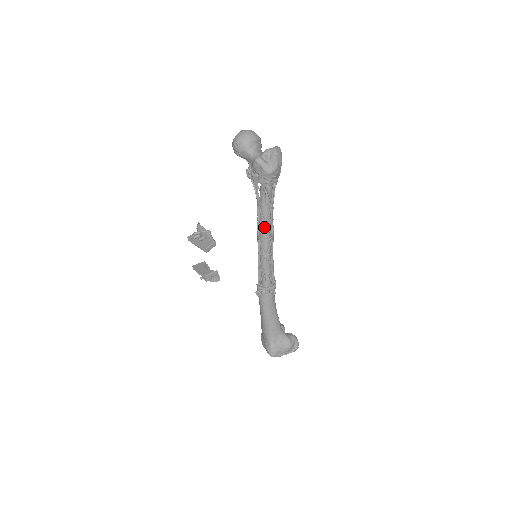
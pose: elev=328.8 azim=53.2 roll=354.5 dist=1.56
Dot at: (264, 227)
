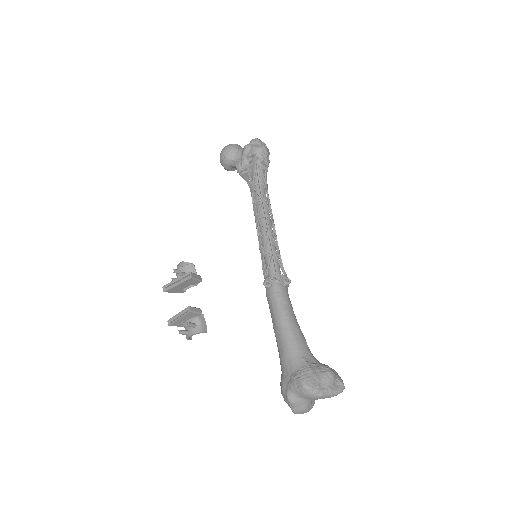
Dot at: (262, 207)
